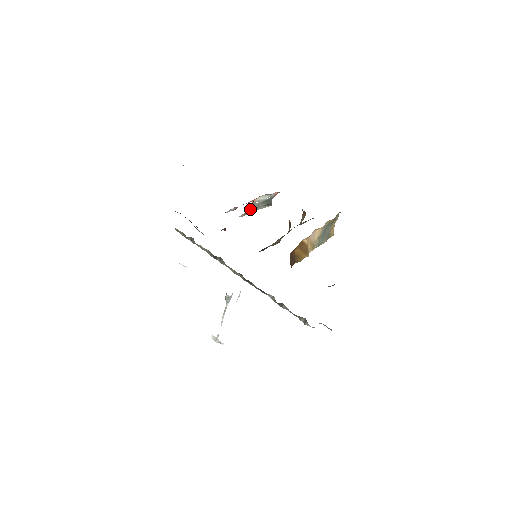
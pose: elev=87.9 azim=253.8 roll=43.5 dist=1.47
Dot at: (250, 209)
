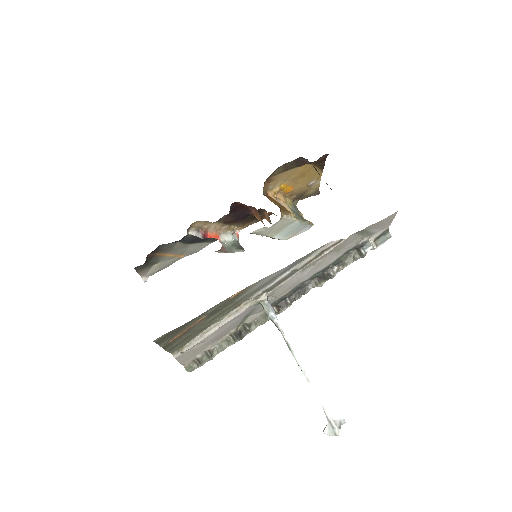
Dot at: (223, 249)
